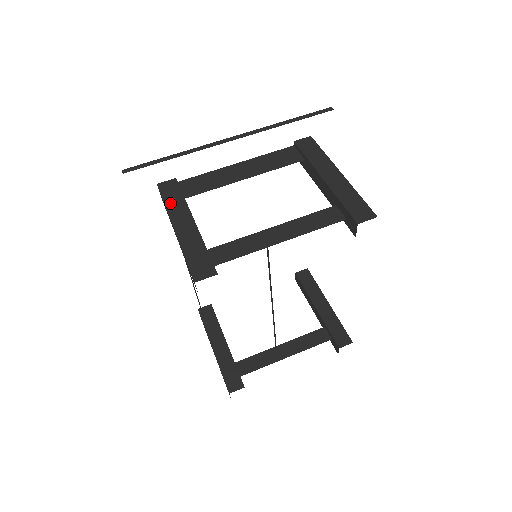
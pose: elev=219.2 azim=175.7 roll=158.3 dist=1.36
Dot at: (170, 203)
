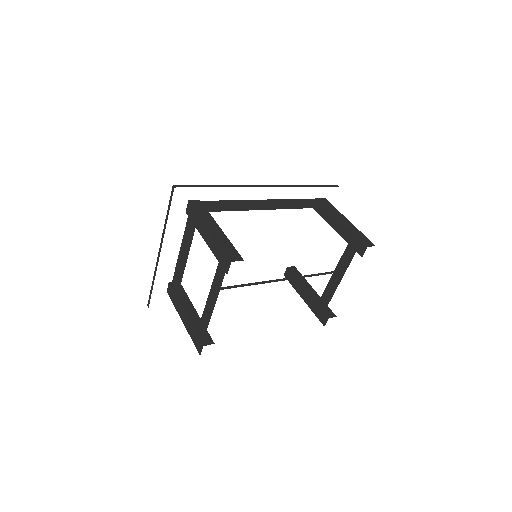
Dot at: (175, 304)
